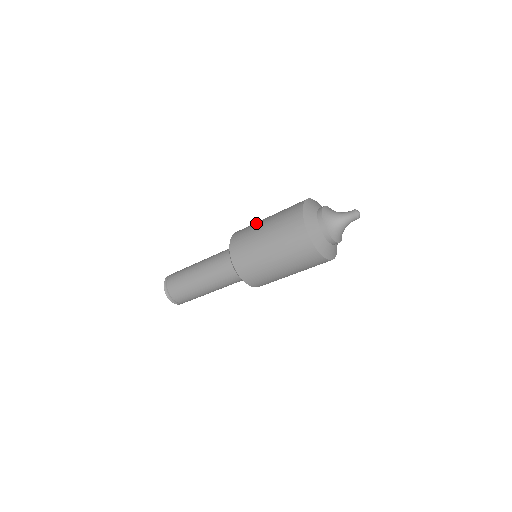
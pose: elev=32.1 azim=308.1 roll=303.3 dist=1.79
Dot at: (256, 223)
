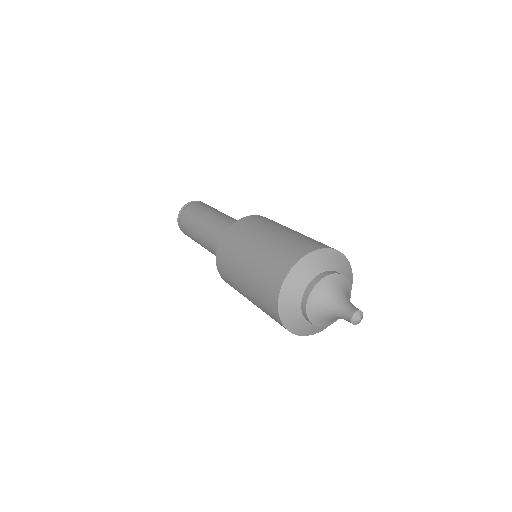
Dot at: (243, 244)
